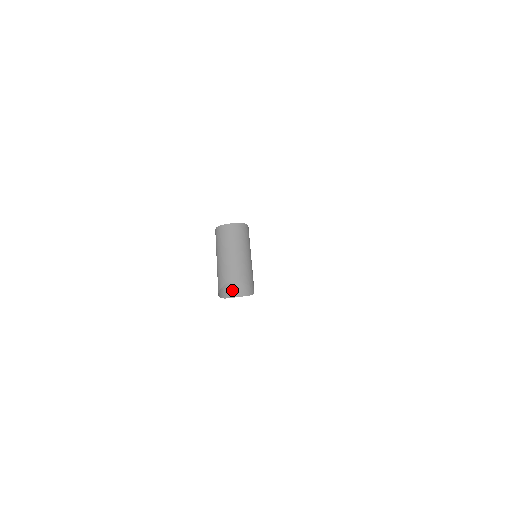
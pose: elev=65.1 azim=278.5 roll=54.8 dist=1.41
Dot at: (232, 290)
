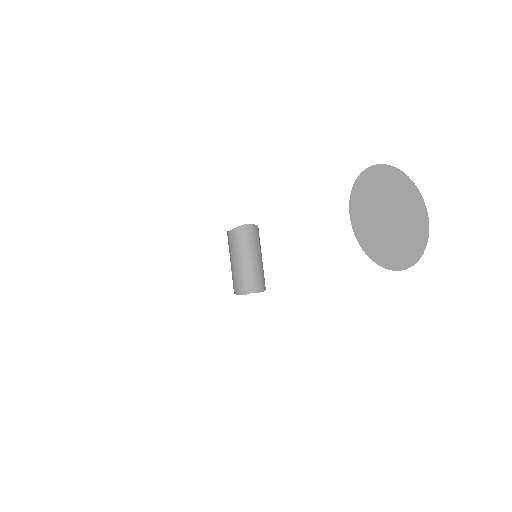
Dot at: occluded
